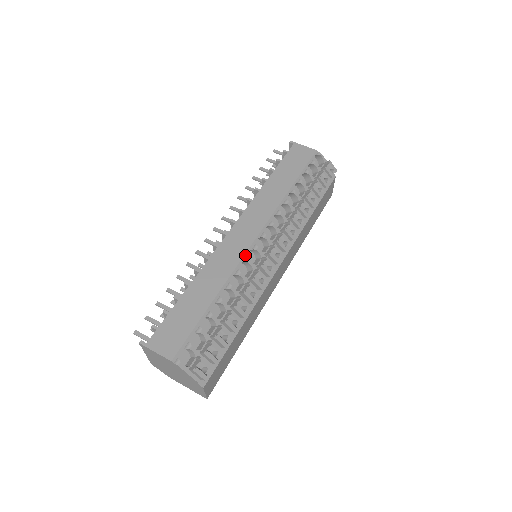
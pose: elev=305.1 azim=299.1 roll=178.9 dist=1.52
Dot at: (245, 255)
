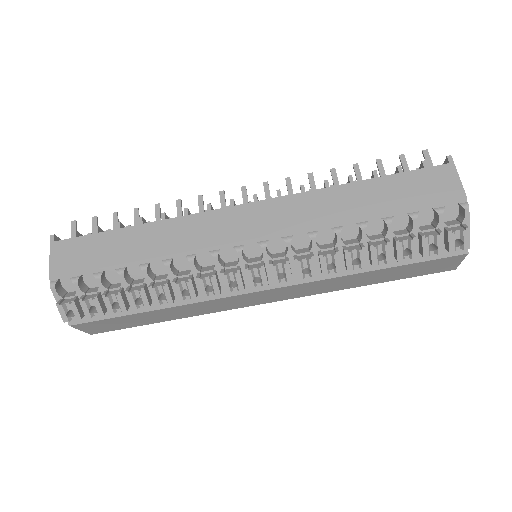
Dot at: (219, 246)
